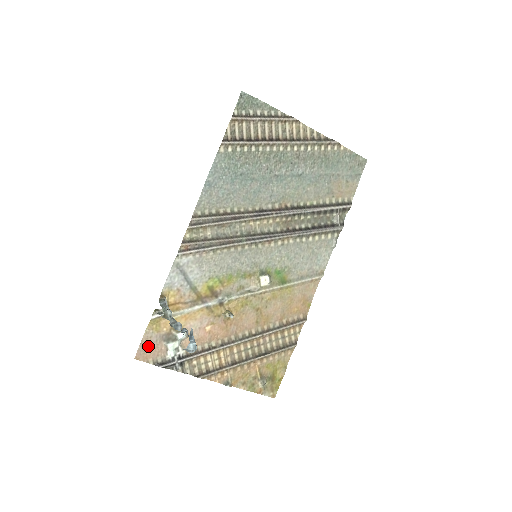
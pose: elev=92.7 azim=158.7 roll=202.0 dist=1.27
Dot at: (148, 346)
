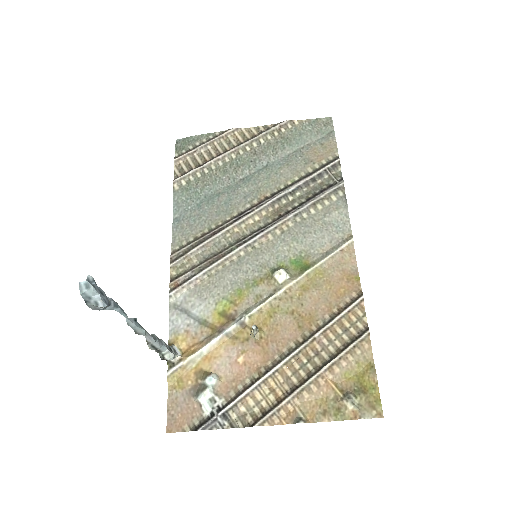
Dot at: (177, 411)
